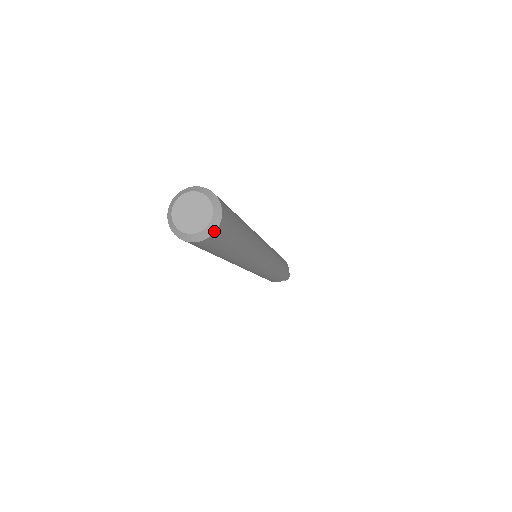
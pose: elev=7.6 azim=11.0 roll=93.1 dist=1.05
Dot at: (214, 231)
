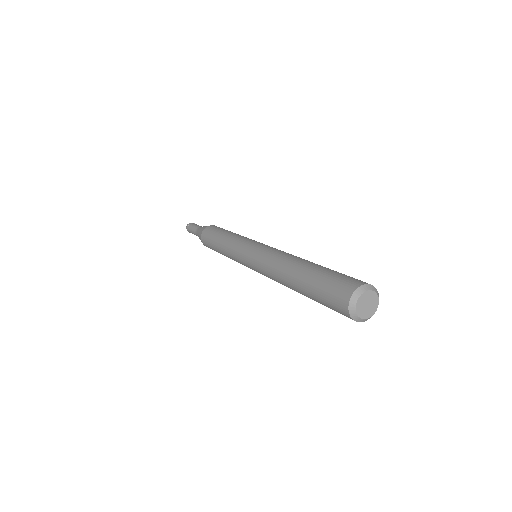
Dot at: occluded
